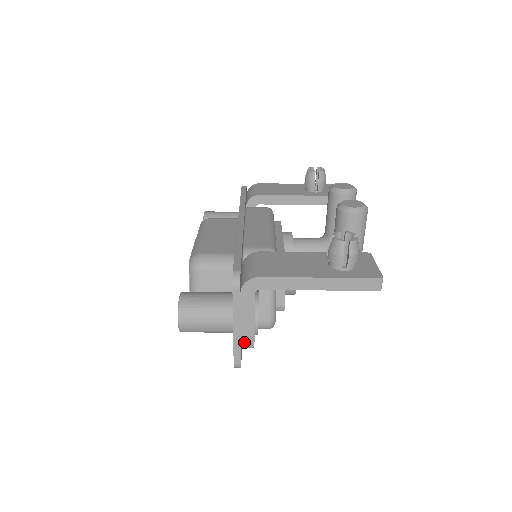
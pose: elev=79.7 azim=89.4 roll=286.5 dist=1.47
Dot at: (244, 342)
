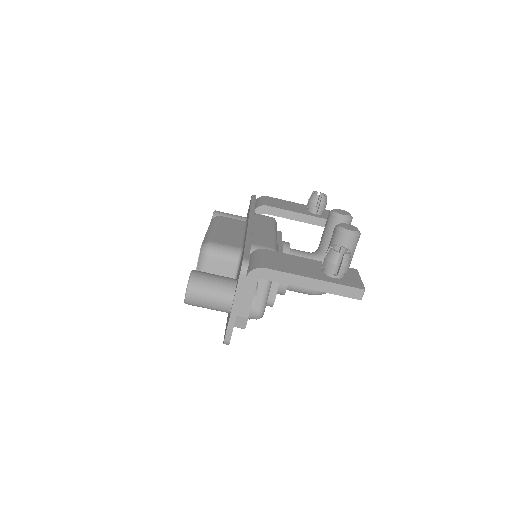
Dot at: (238, 322)
